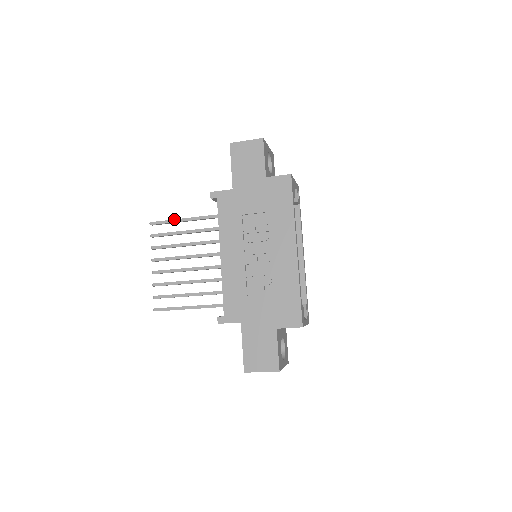
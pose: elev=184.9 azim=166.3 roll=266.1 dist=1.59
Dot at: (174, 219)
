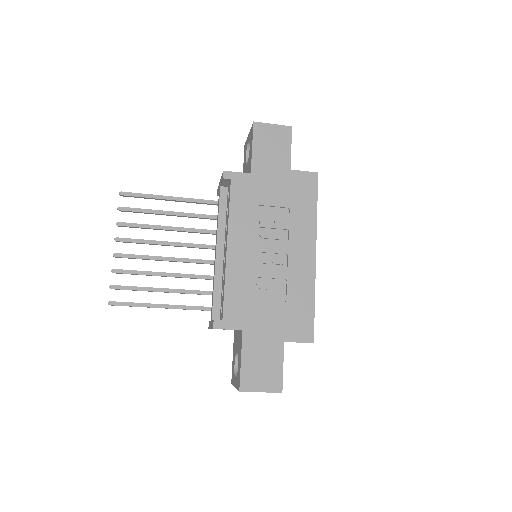
Dot at: occluded
